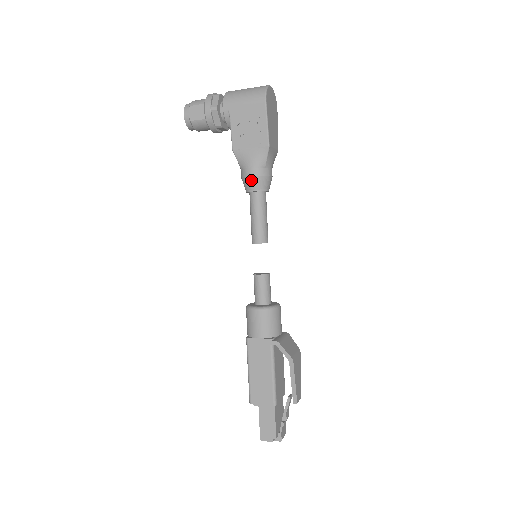
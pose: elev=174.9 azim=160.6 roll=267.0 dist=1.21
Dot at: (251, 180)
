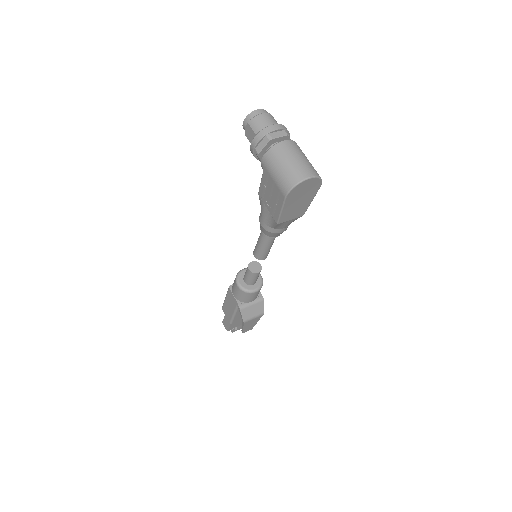
Dot at: (261, 225)
